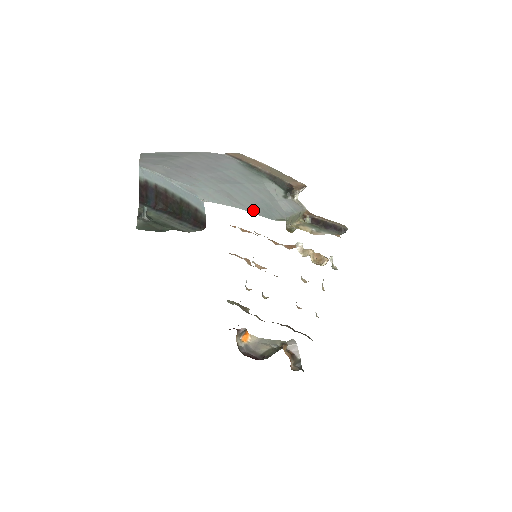
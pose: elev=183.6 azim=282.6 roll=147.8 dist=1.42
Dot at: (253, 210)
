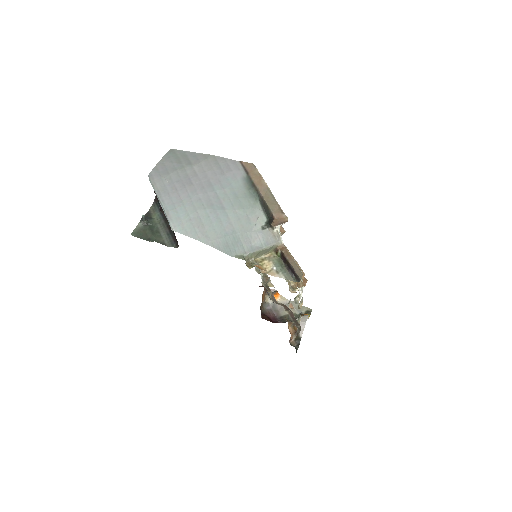
Dot at: (215, 244)
